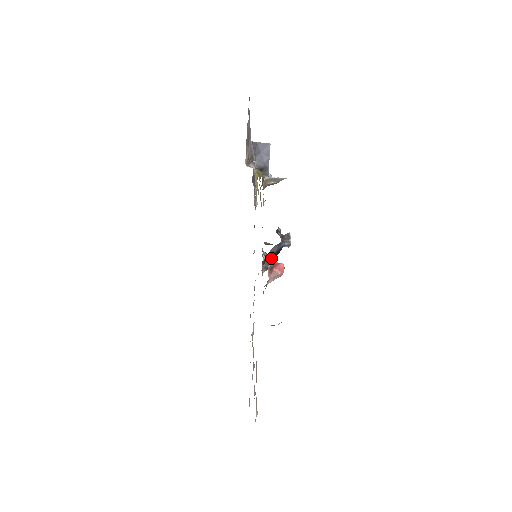
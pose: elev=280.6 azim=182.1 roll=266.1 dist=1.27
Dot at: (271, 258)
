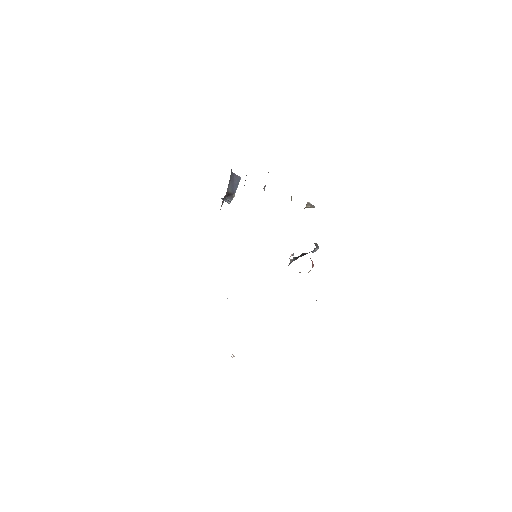
Dot at: occluded
